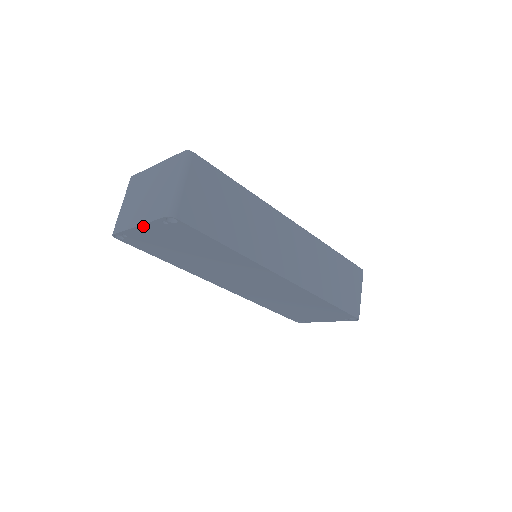
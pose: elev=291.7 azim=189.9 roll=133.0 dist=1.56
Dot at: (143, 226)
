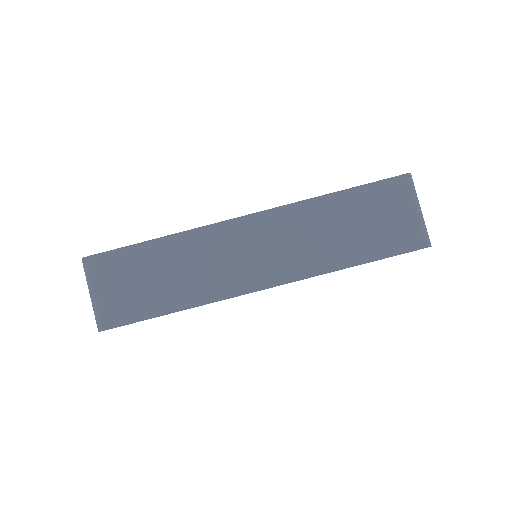
Dot at: occluded
